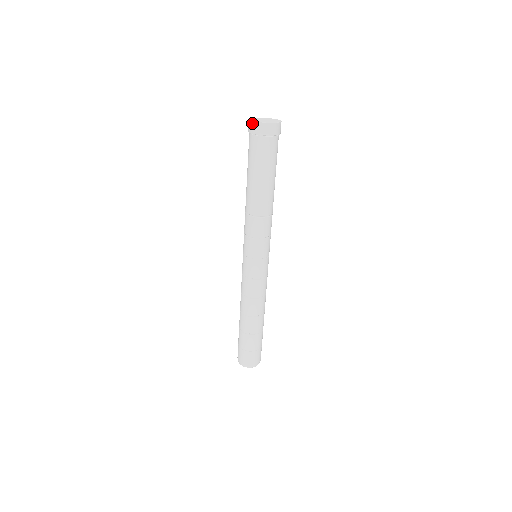
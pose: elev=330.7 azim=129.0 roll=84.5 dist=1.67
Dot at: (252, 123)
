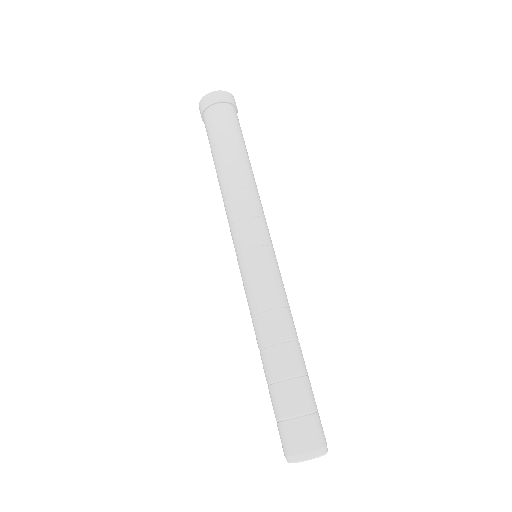
Dot at: (216, 92)
